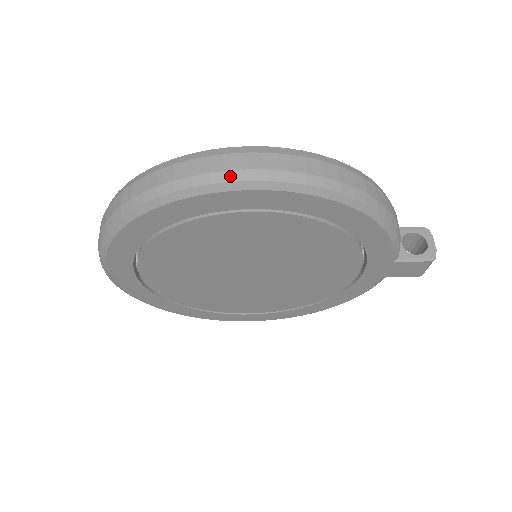
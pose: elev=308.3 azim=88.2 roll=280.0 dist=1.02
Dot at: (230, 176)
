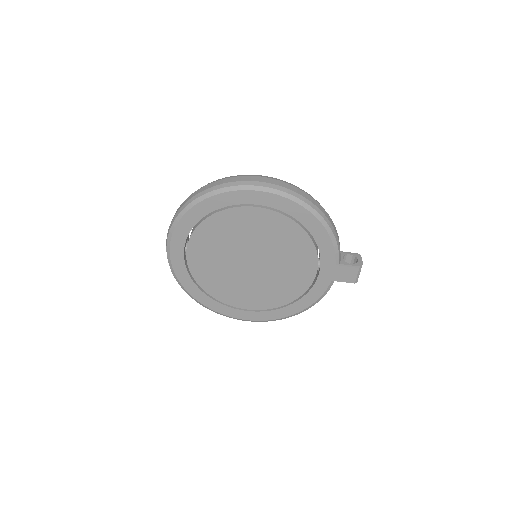
Dot at: (250, 183)
